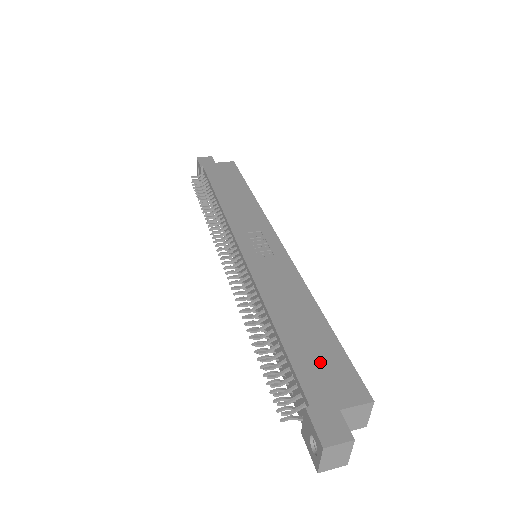
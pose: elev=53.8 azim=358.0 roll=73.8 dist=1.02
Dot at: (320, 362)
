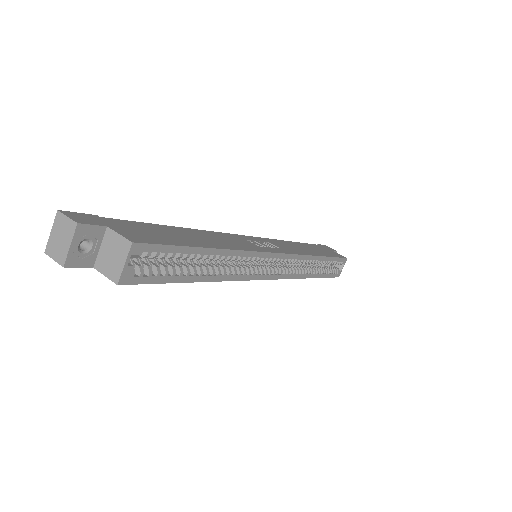
Dot at: (155, 232)
